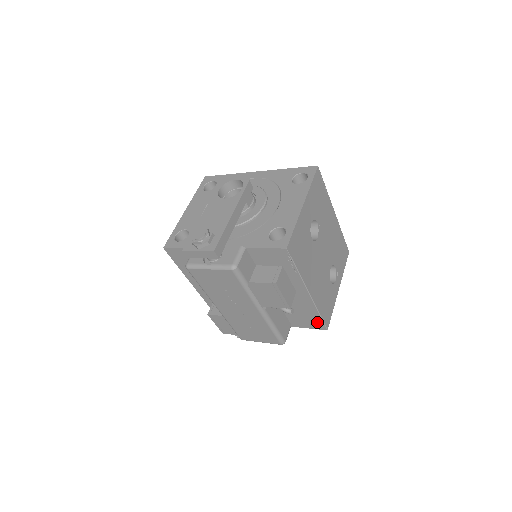
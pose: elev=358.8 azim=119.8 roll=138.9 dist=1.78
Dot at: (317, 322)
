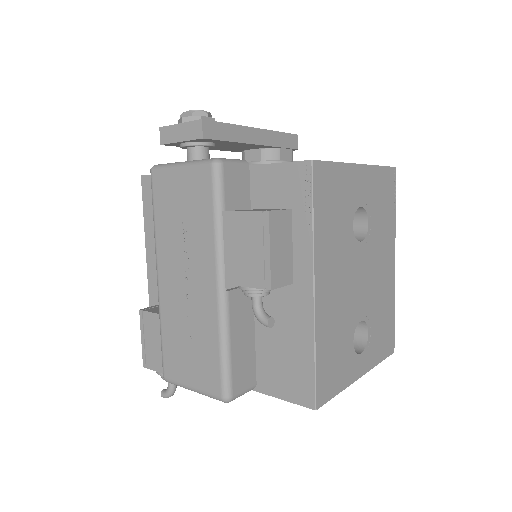
Dot at: (304, 381)
